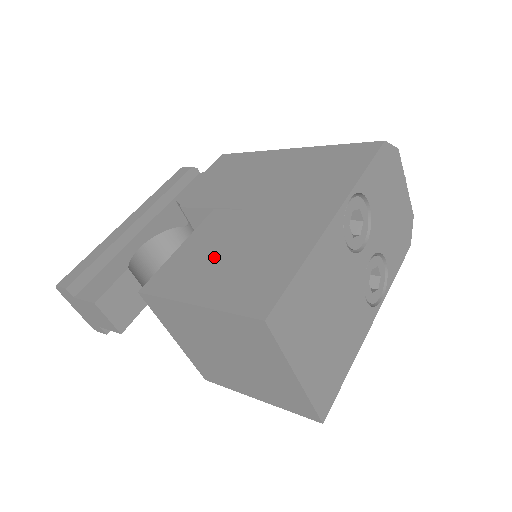
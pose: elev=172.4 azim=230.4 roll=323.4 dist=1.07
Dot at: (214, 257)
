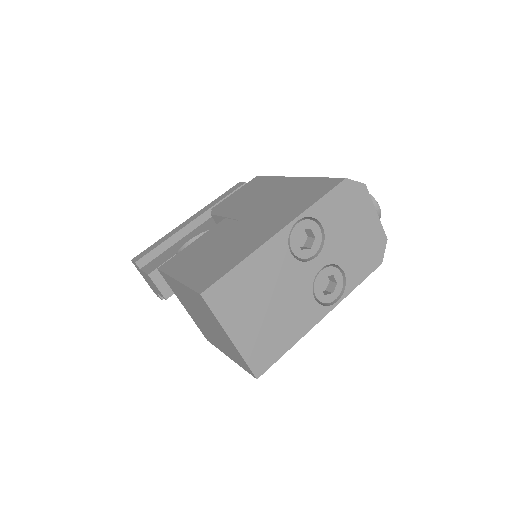
Dot at: (204, 251)
